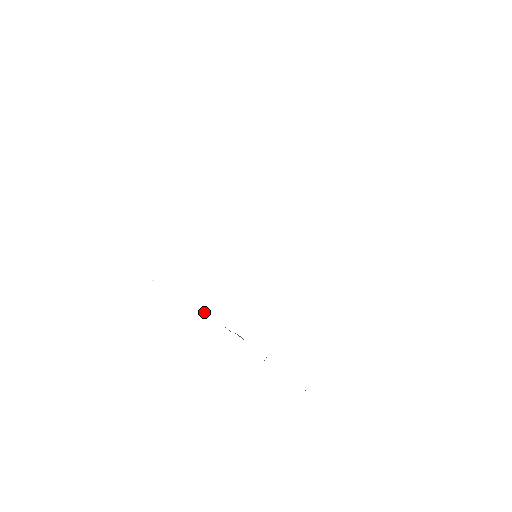
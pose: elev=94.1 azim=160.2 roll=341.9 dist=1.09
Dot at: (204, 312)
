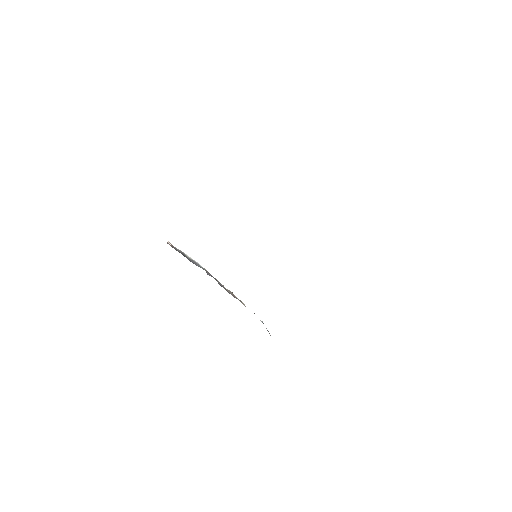
Dot at: (207, 273)
